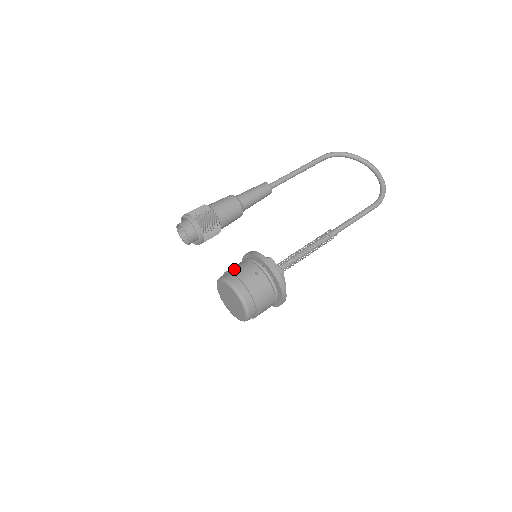
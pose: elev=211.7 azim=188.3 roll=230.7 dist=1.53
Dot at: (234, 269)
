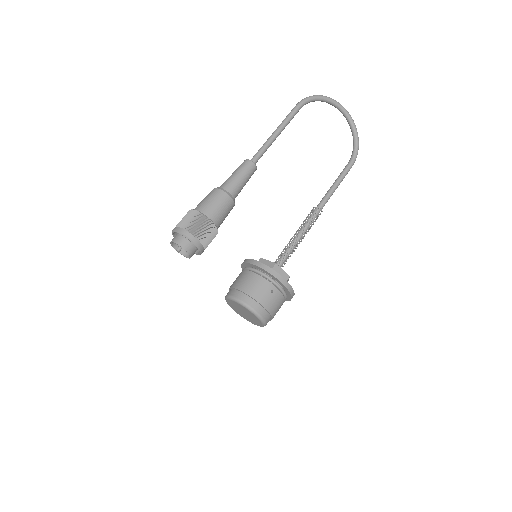
Dot at: (248, 289)
